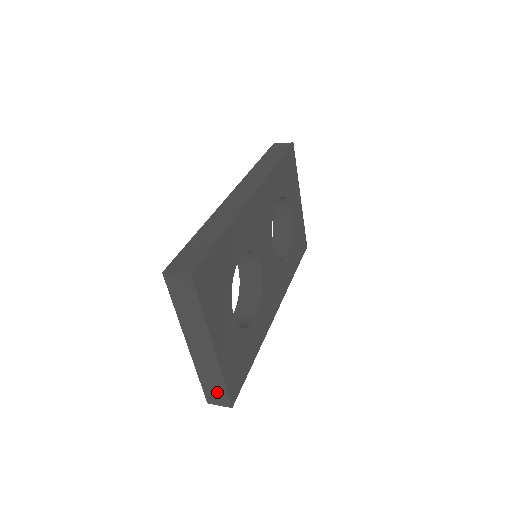
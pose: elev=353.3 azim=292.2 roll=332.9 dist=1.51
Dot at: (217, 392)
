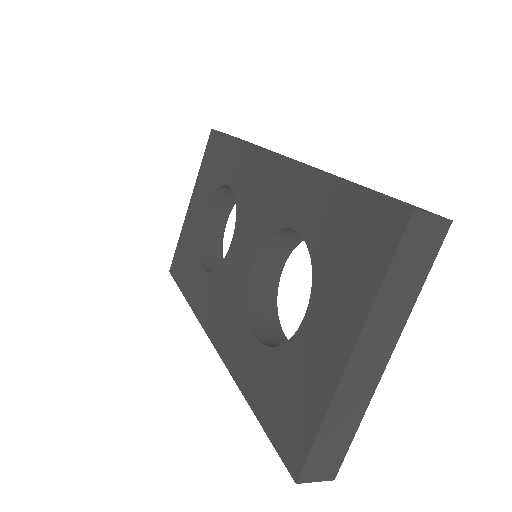
Dot at: (331, 452)
